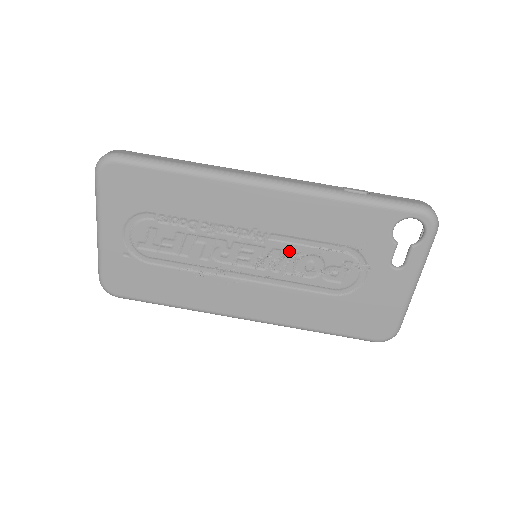
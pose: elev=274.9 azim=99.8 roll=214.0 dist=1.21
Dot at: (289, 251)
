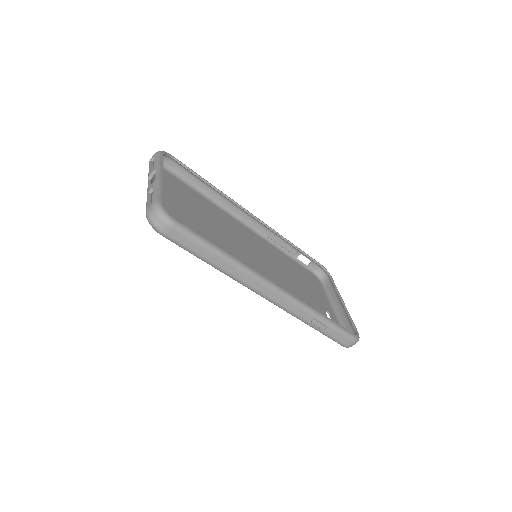
Dot at: (273, 277)
